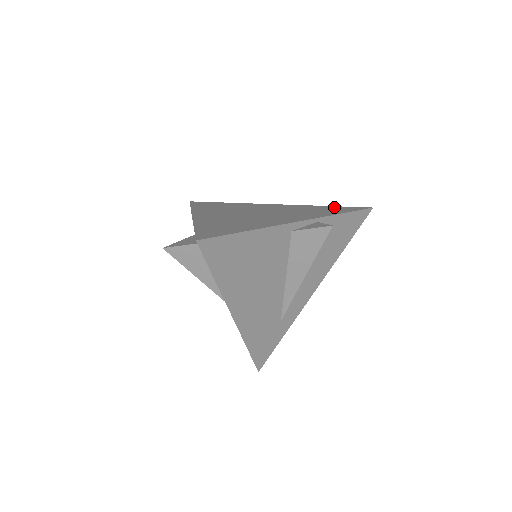
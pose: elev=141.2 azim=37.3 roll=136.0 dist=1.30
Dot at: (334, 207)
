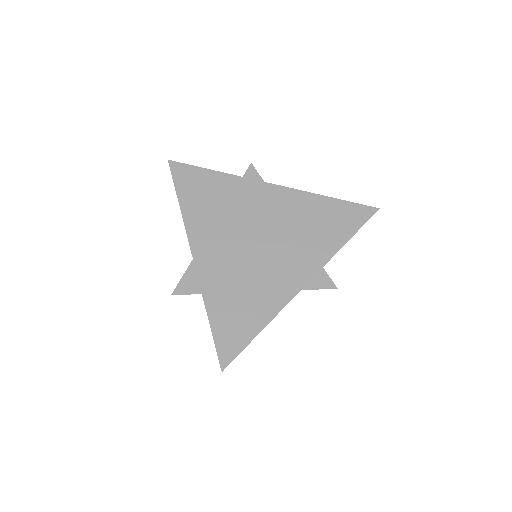
Dot at: (339, 207)
